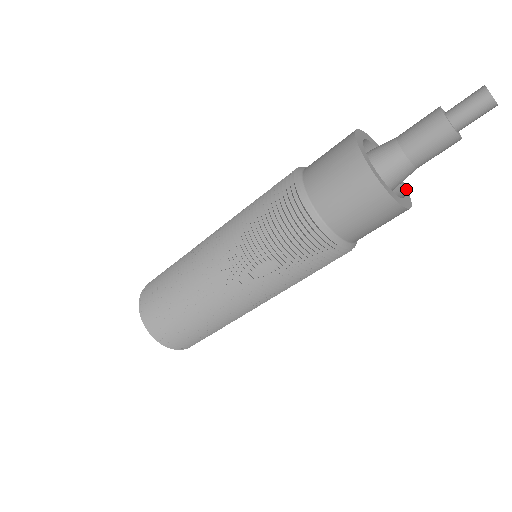
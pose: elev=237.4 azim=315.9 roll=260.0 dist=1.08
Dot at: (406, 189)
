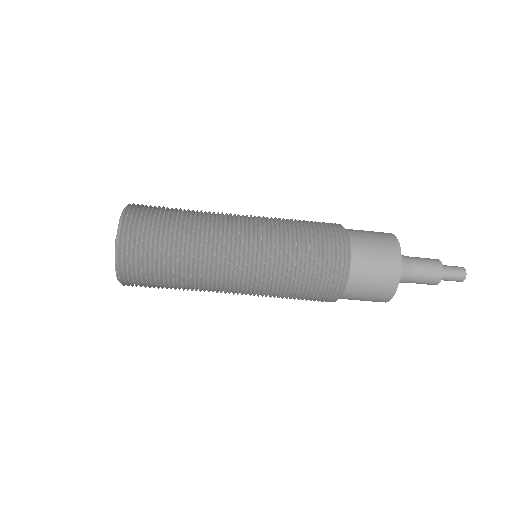
Dot at: occluded
